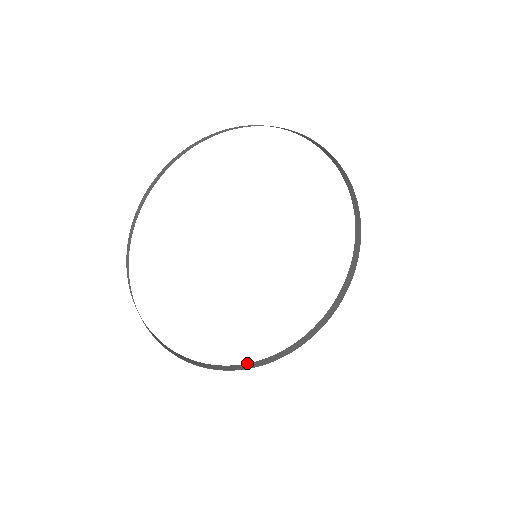
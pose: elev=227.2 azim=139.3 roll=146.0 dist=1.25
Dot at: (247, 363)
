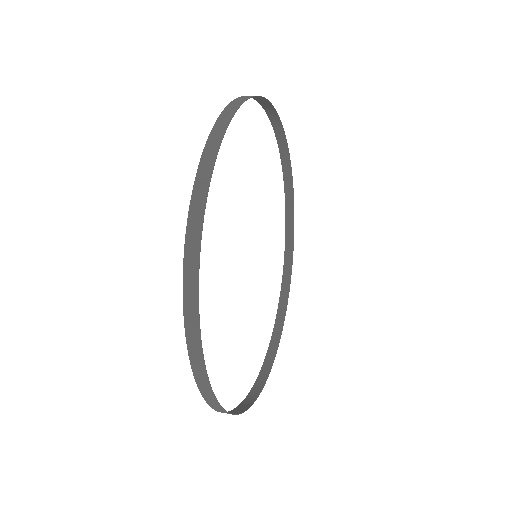
Dot at: occluded
